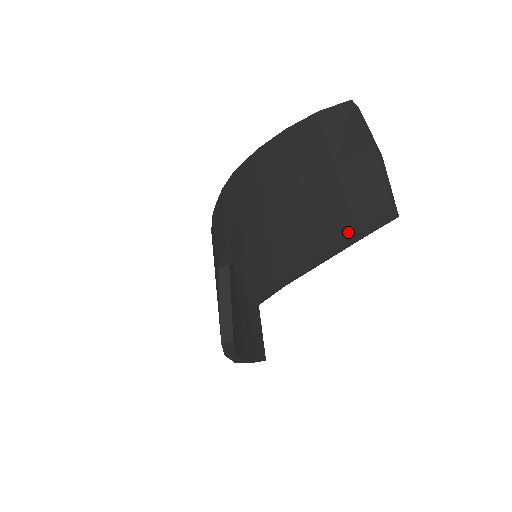
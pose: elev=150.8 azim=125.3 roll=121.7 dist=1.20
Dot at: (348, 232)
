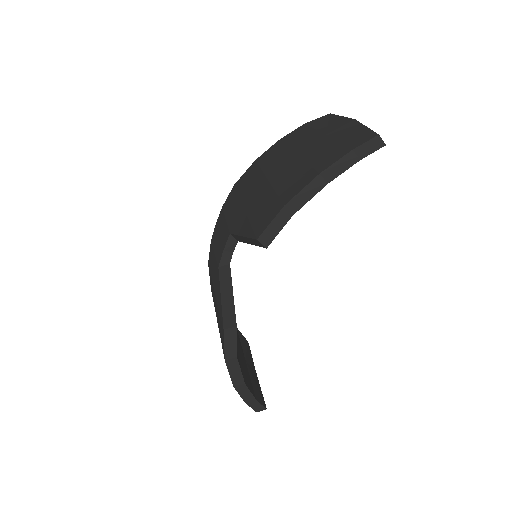
Dot at: (345, 153)
